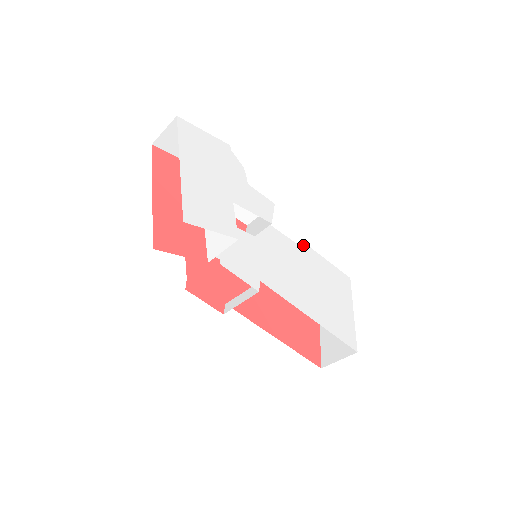
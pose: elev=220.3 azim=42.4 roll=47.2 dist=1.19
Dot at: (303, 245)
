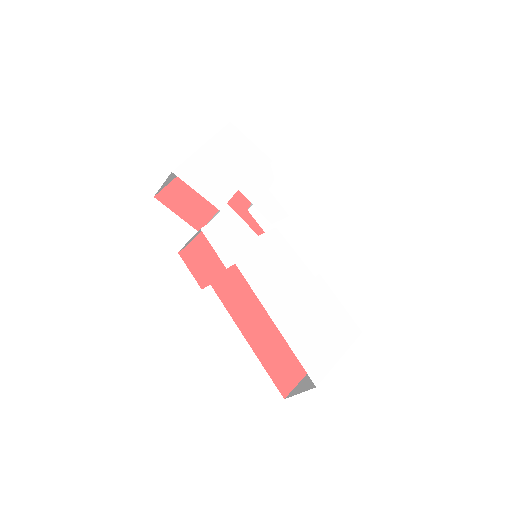
Dot at: (318, 276)
